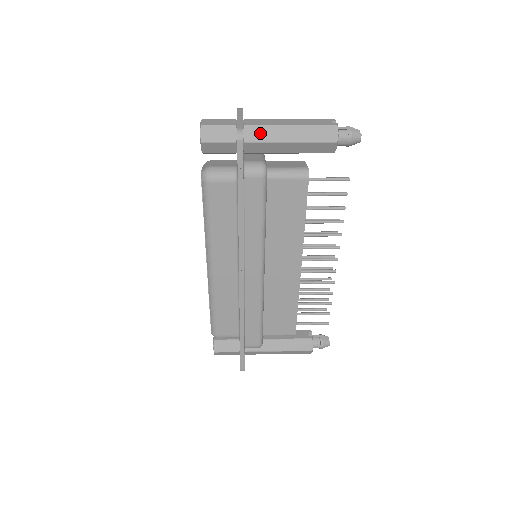
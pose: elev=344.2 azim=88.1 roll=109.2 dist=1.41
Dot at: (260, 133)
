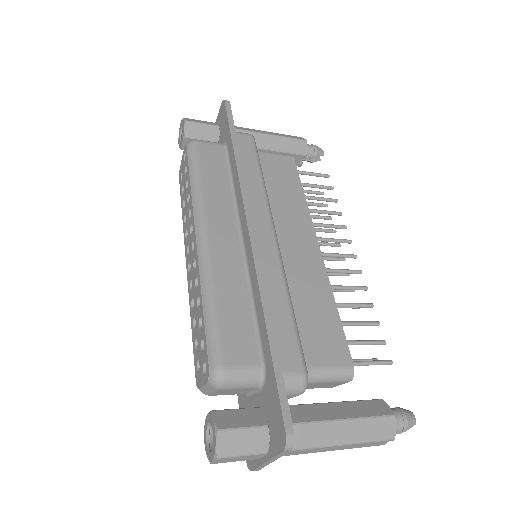
Dot at: (238, 128)
